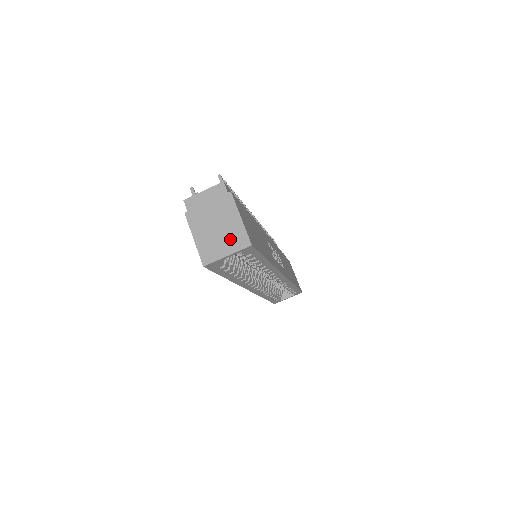
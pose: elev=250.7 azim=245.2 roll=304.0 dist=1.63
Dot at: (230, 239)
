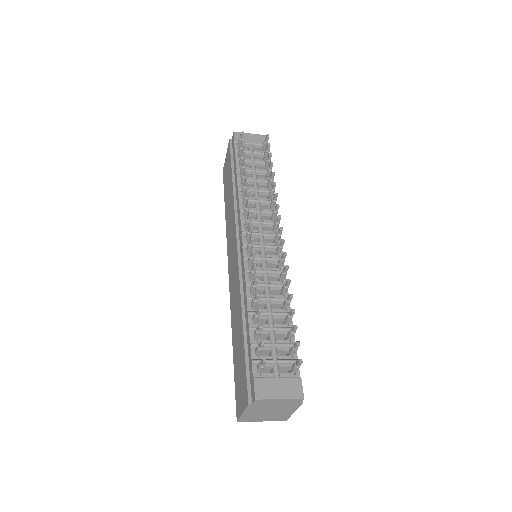
Dot at: (273, 418)
